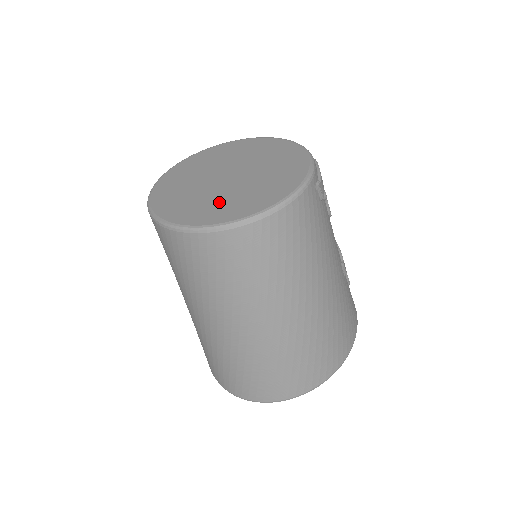
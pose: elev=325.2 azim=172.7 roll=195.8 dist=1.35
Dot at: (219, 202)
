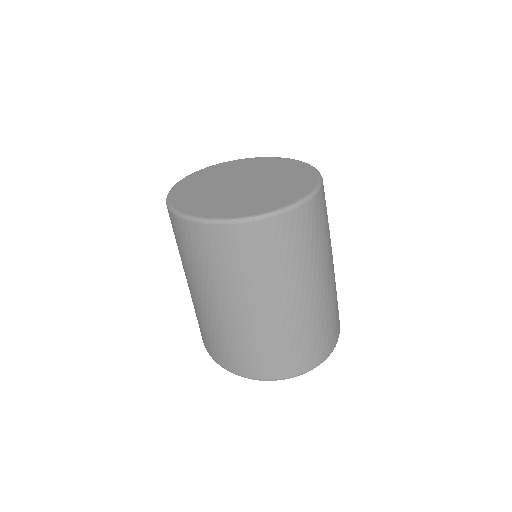
Dot at: (270, 194)
